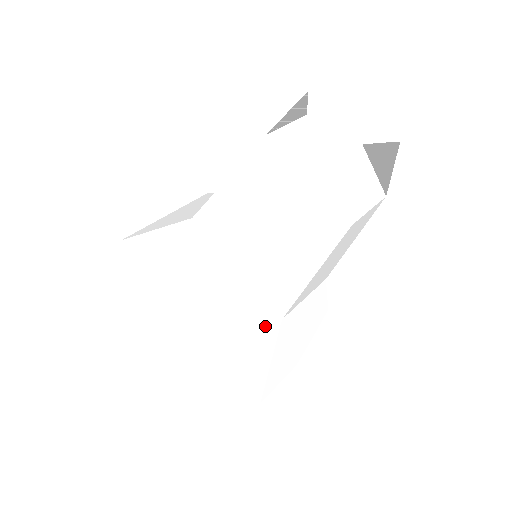
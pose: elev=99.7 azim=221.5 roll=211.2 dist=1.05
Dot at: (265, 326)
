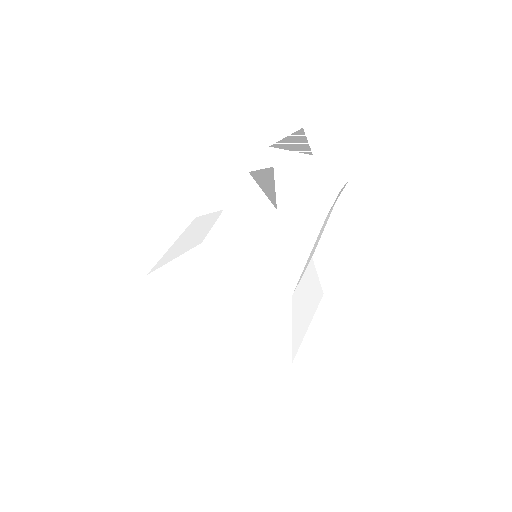
Dot at: (221, 290)
